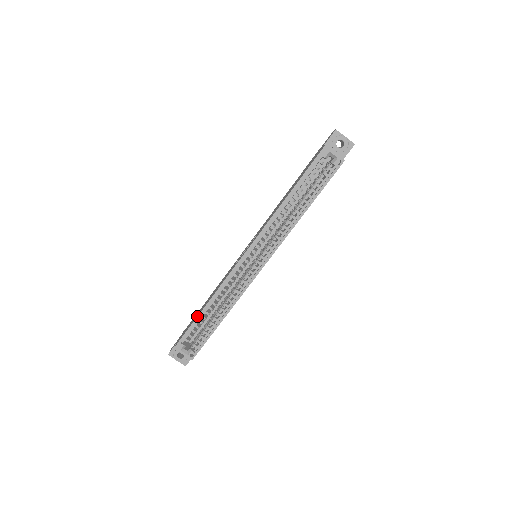
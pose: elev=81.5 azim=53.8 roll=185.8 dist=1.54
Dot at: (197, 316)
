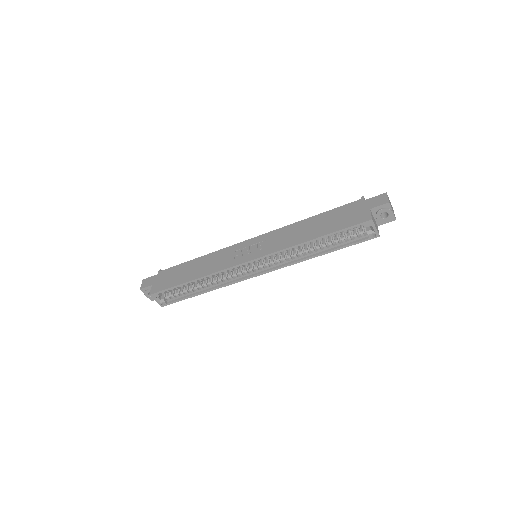
Dot at: (181, 284)
